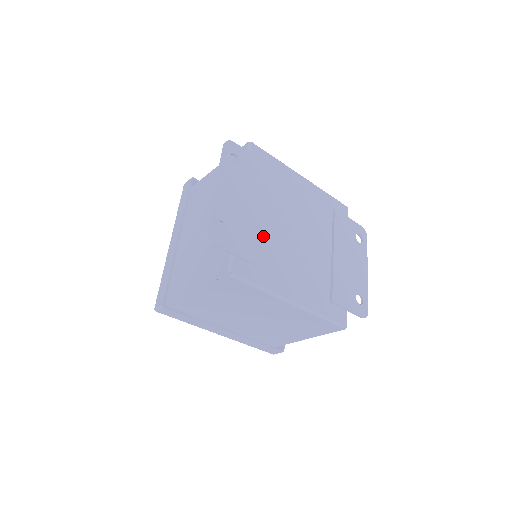
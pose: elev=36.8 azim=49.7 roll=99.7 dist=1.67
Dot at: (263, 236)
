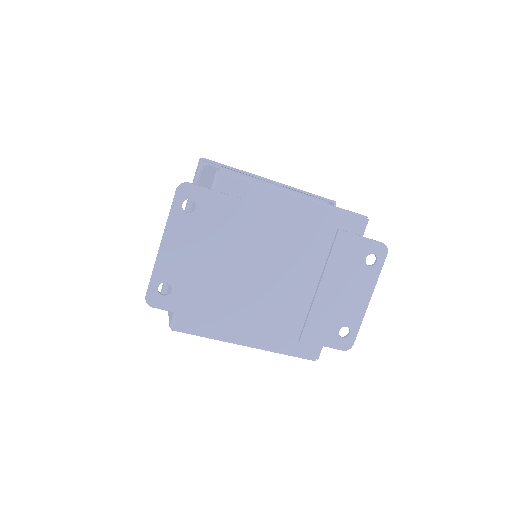
Dot at: (218, 285)
